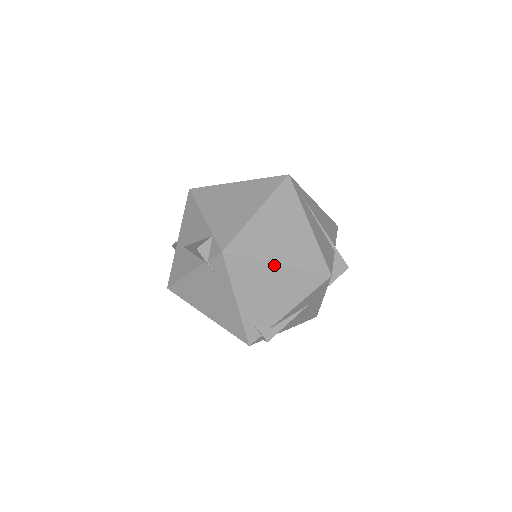
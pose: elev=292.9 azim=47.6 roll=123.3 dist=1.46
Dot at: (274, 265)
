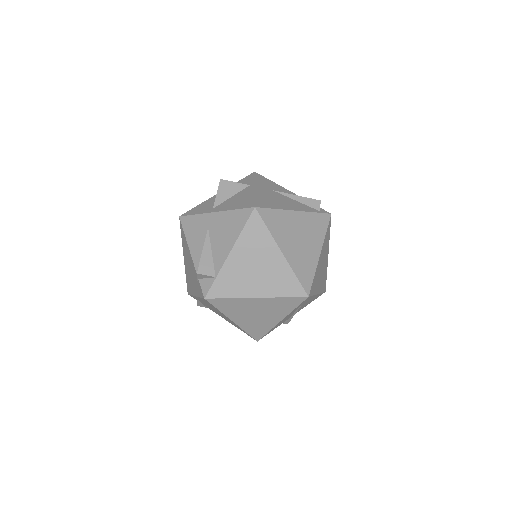
Dot at: (230, 319)
